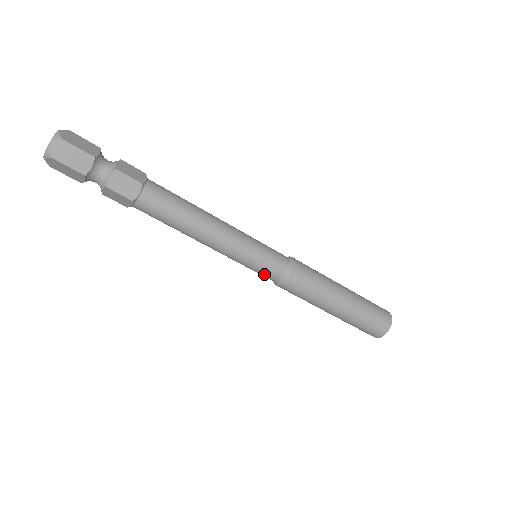
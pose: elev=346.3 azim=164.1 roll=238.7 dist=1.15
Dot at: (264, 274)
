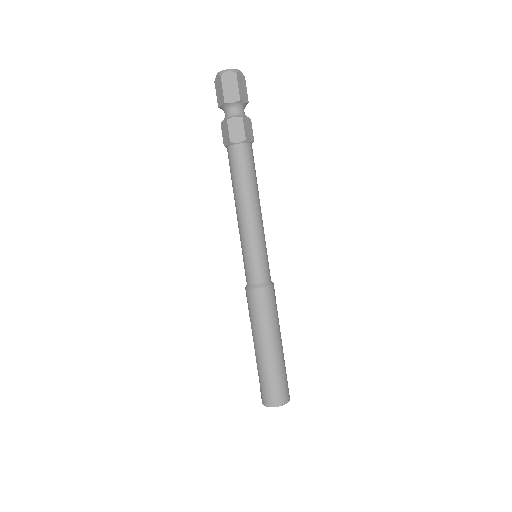
Dot at: (258, 269)
